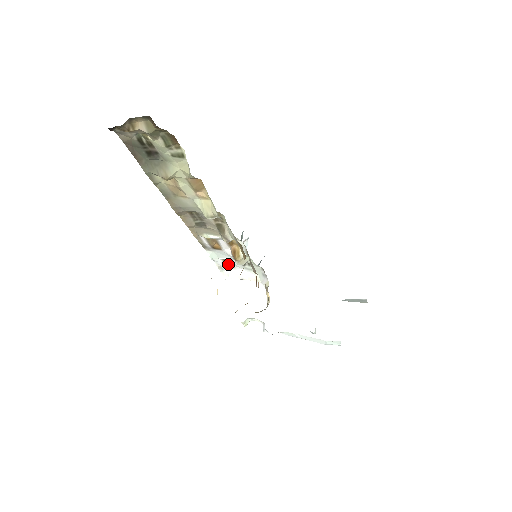
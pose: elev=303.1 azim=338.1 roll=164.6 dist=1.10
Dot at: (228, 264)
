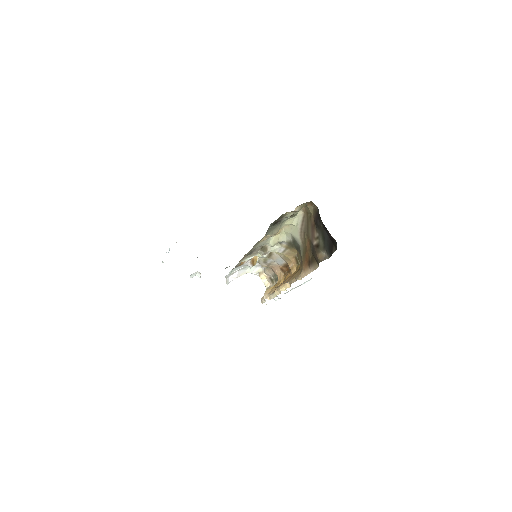
Dot at: occluded
